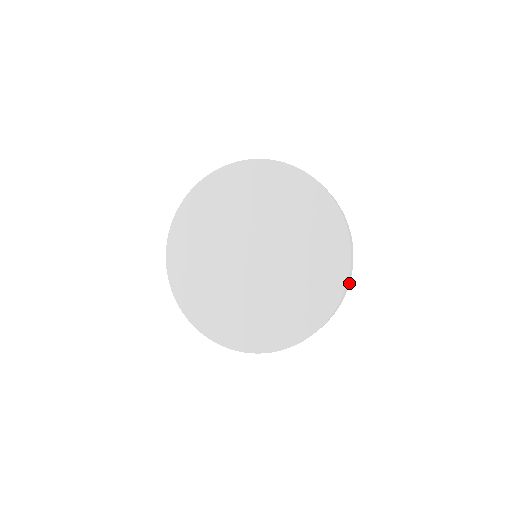
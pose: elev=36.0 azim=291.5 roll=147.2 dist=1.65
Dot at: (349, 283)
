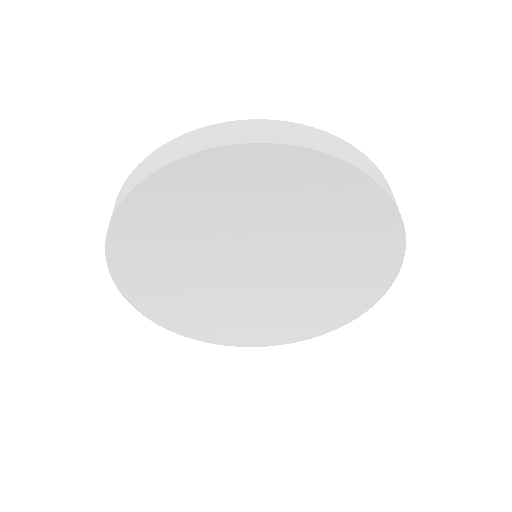
Dot at: occluded
